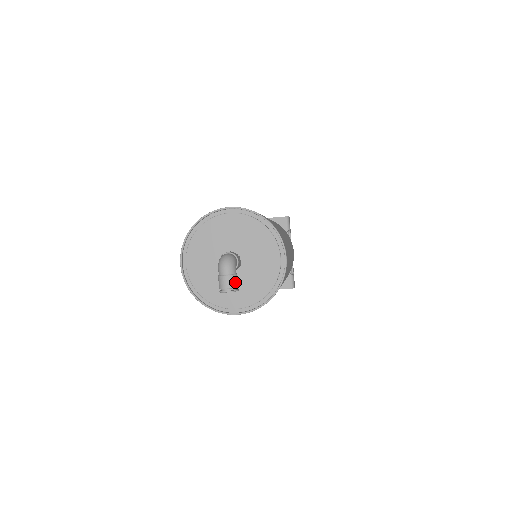
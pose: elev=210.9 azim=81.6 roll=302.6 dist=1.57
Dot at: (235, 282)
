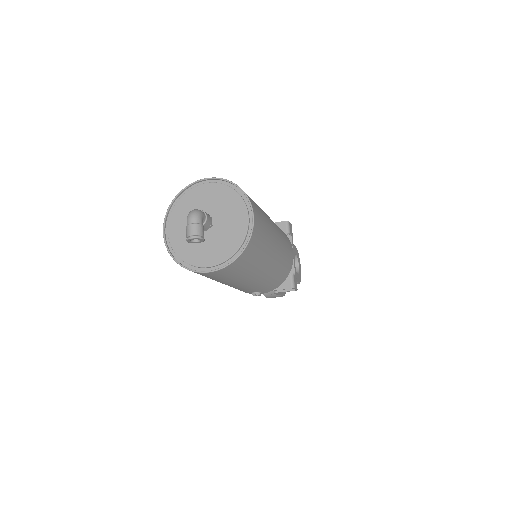
Dot at: (200, 230)
